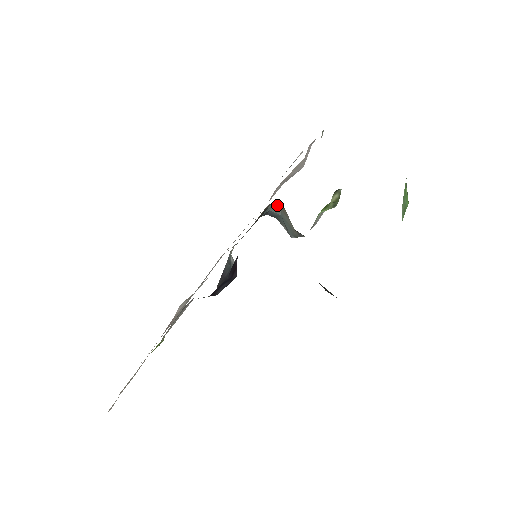
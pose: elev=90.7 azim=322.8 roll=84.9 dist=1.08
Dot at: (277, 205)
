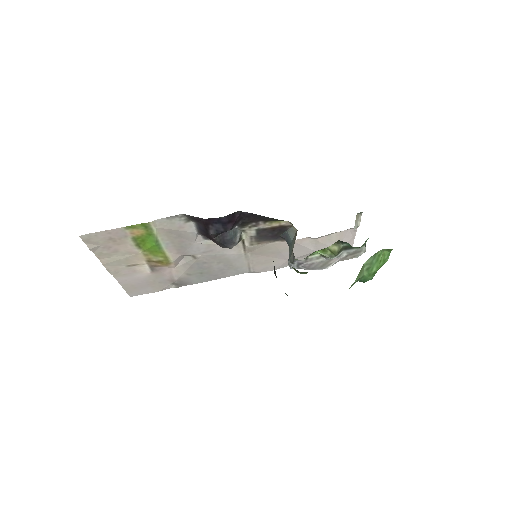
Dot at: (294, 231)
